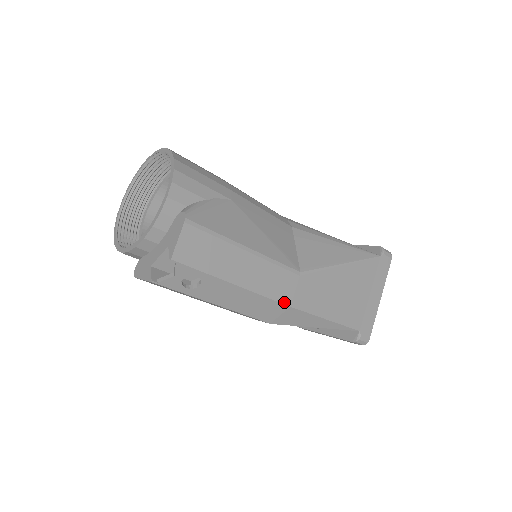
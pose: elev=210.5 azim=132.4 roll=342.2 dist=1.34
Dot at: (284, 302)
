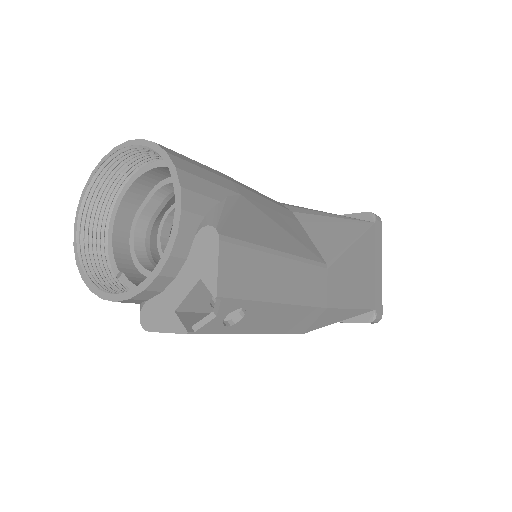
Dot at: (321, 305)
